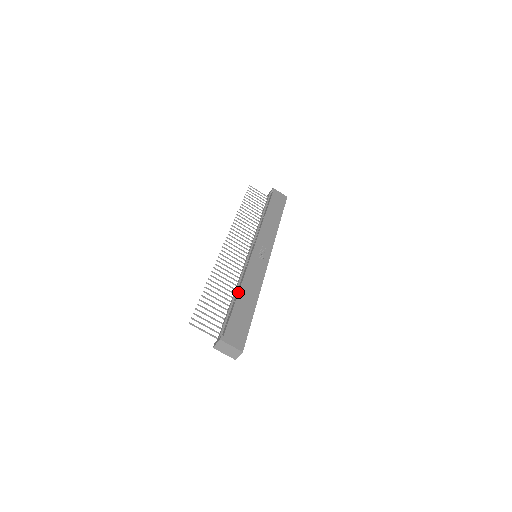
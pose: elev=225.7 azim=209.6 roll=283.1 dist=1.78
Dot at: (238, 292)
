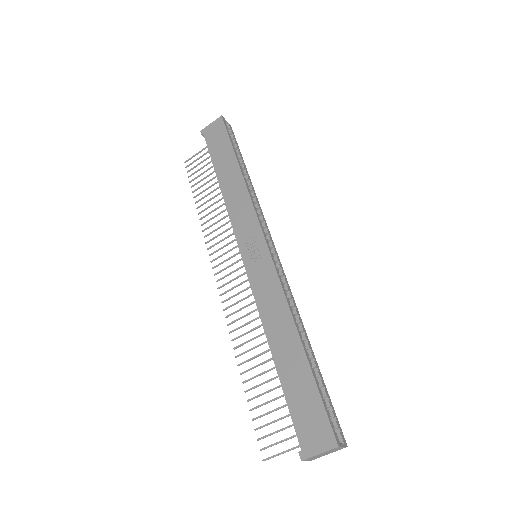
Dot at: occluded
